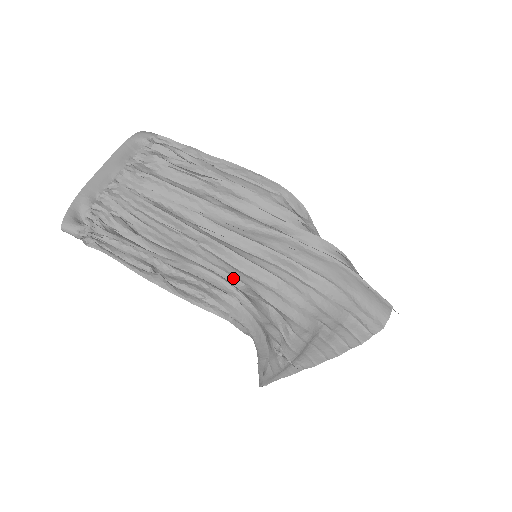
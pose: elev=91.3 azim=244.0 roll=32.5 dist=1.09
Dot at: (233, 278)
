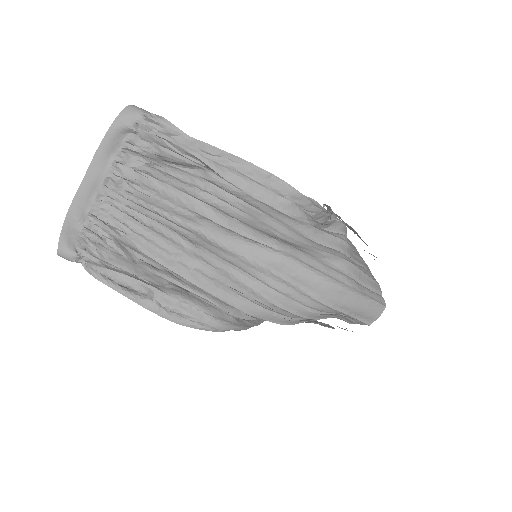
Dot at: (225, 302)
